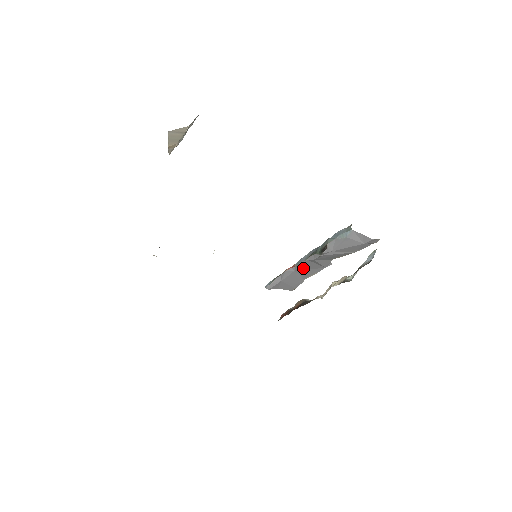
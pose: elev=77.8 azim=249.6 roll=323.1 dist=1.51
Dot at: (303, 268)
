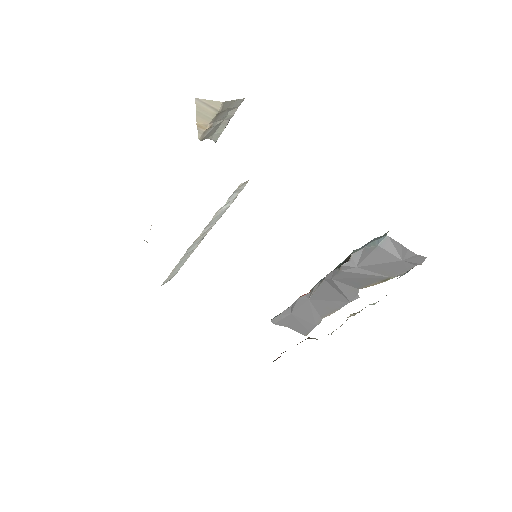
Dot at: (320, 296)
